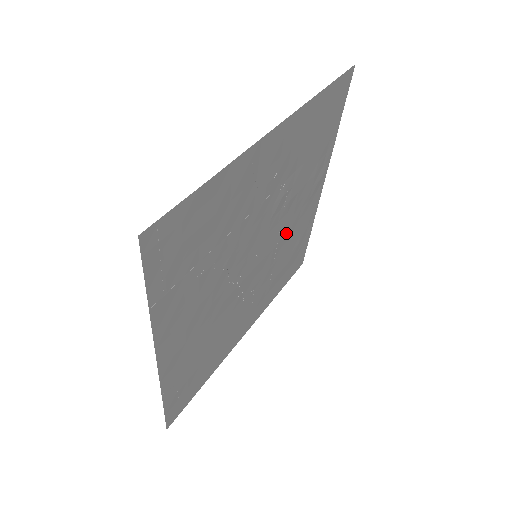
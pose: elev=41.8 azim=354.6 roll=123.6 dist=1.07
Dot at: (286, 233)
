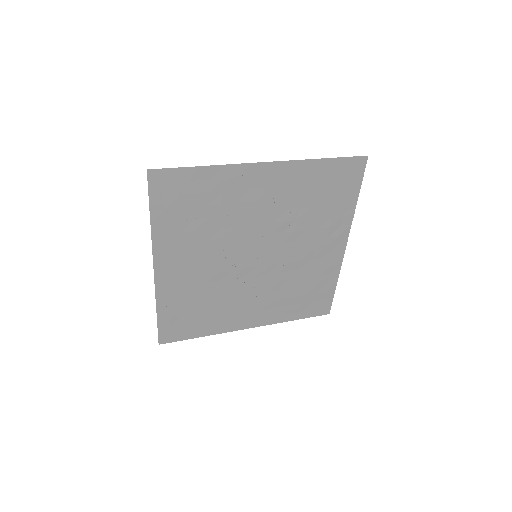
Dot at: (296, 261)
